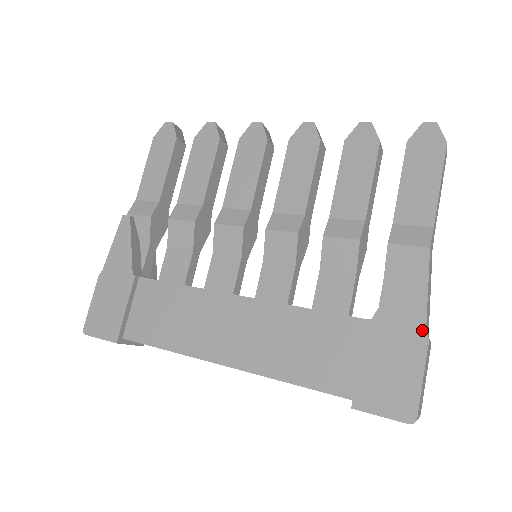
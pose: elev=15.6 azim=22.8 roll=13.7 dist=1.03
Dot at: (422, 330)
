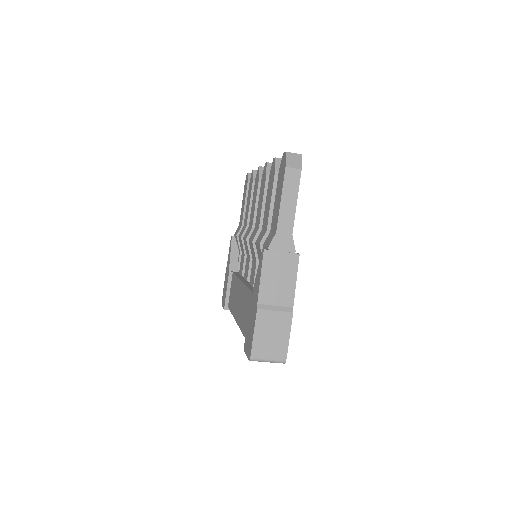
Dot at: (257, 303)
